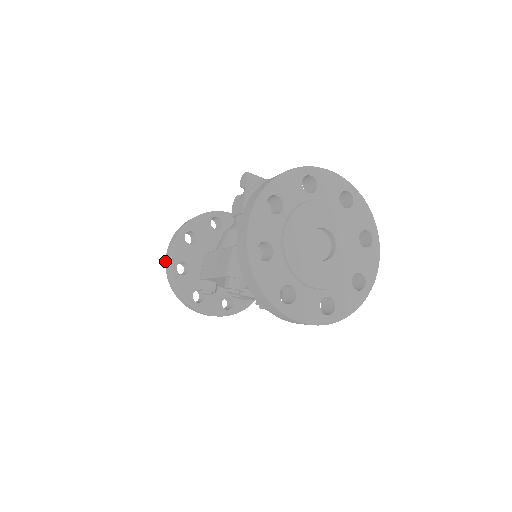
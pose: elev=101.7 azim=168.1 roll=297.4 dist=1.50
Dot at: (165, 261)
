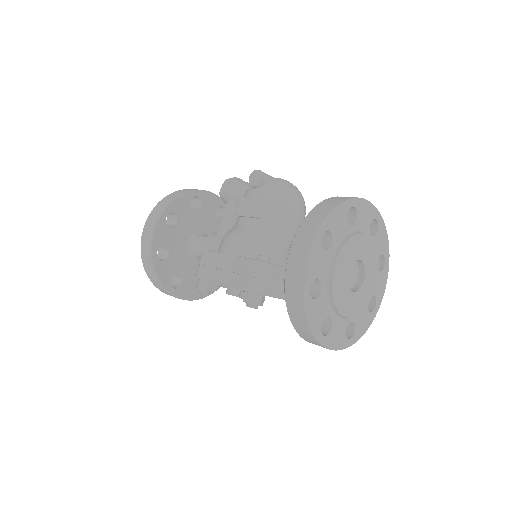
Dot at: occluded
